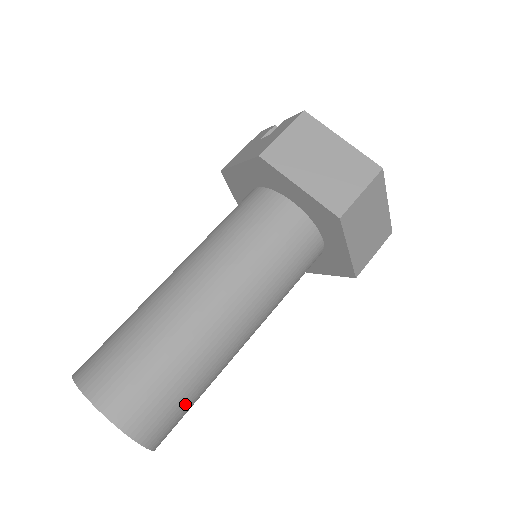
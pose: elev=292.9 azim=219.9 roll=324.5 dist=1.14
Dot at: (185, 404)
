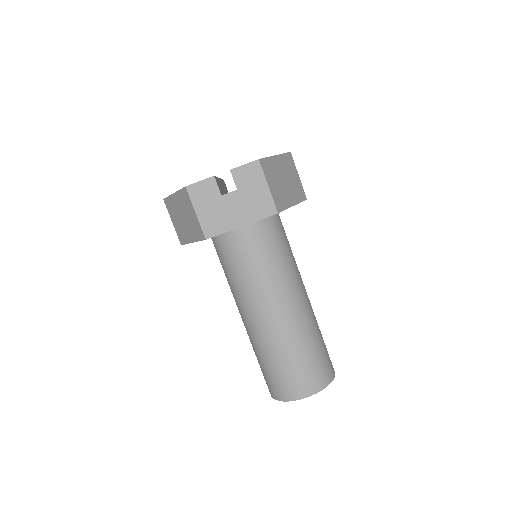
Dot at: occluded
